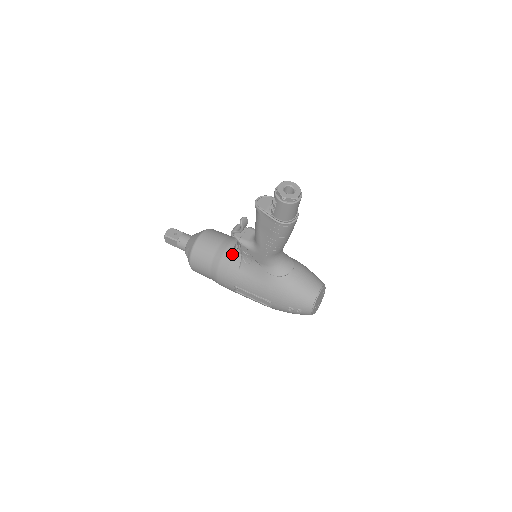
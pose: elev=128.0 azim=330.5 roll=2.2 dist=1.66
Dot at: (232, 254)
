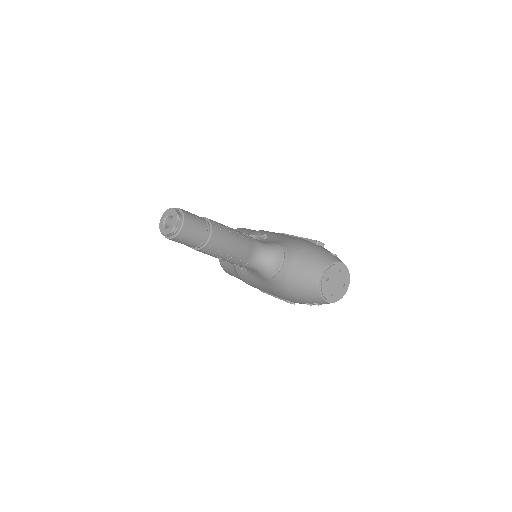
Dot at: occluded
